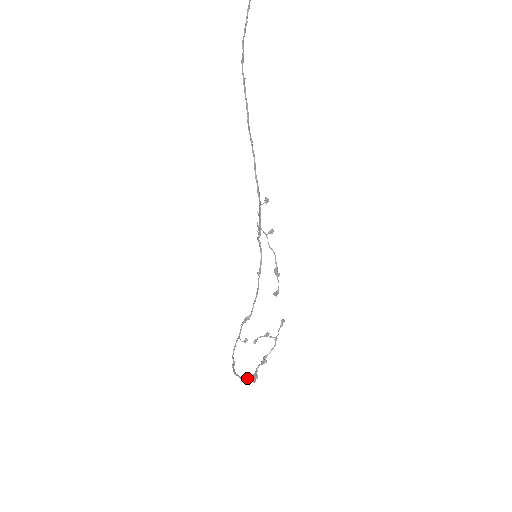
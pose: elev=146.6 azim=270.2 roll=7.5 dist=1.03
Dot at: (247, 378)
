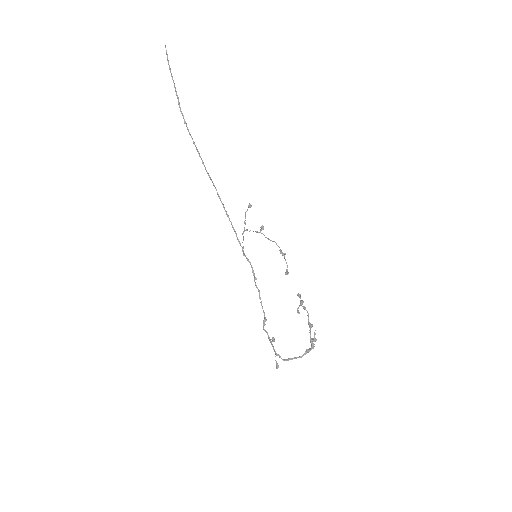
Dot at: (305, 351)
